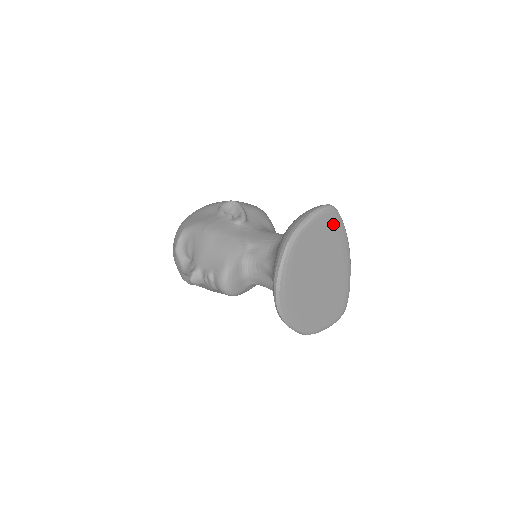
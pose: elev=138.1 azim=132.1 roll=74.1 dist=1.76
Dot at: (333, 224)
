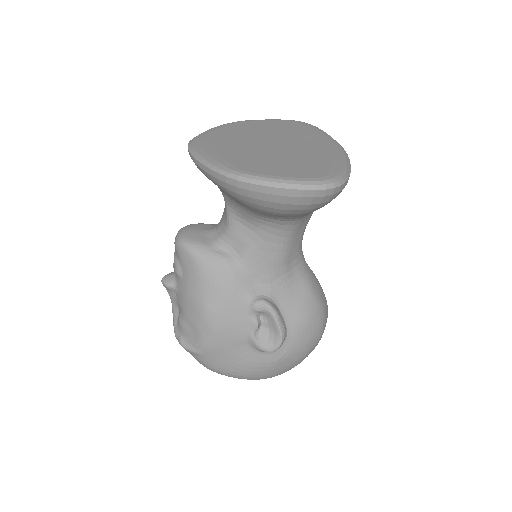
Dot at: (302, 126)
